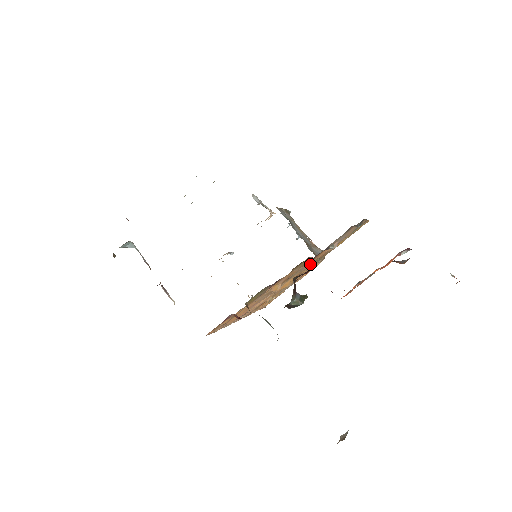
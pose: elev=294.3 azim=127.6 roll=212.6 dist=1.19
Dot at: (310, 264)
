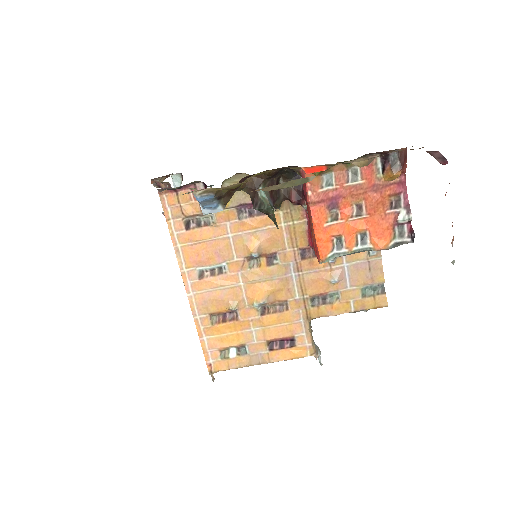
Dot at: (299, 287)
